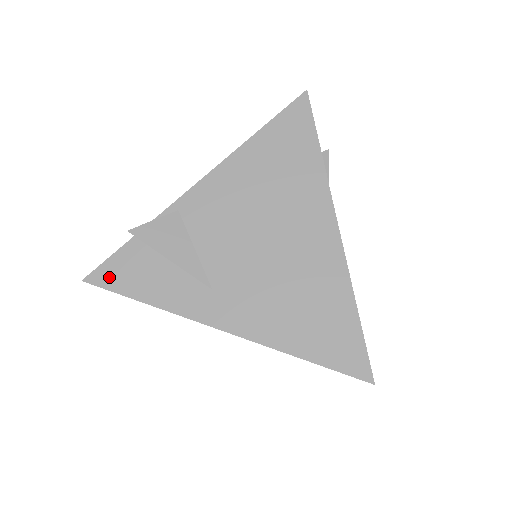
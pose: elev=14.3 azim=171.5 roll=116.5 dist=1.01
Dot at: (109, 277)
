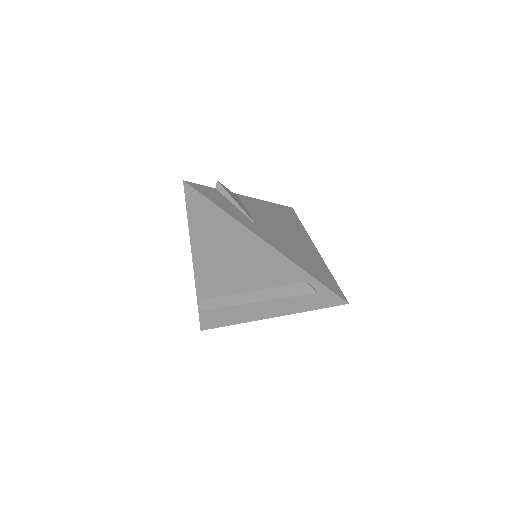
Dot at: (200, 189)
